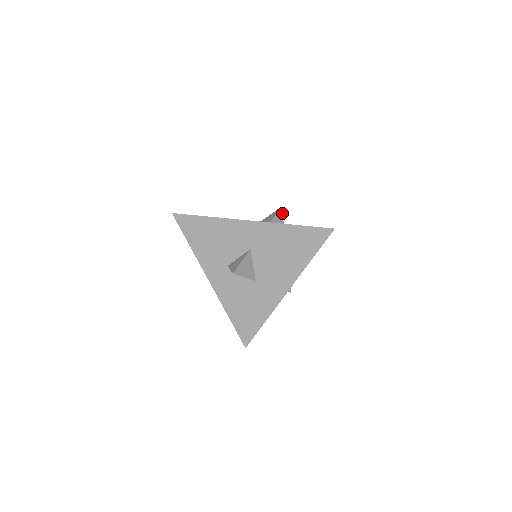
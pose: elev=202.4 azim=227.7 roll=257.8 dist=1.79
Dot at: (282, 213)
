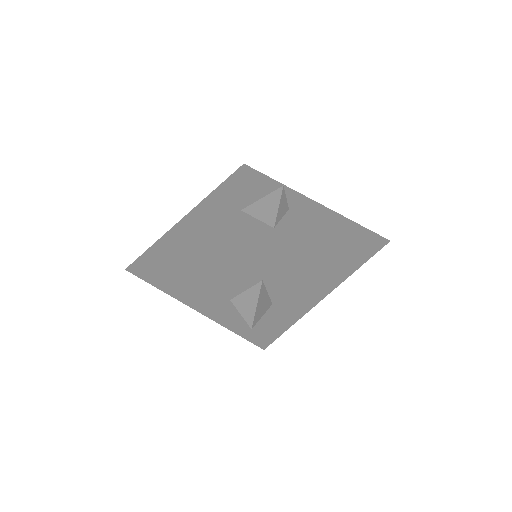
Dot at: (284, 193)
